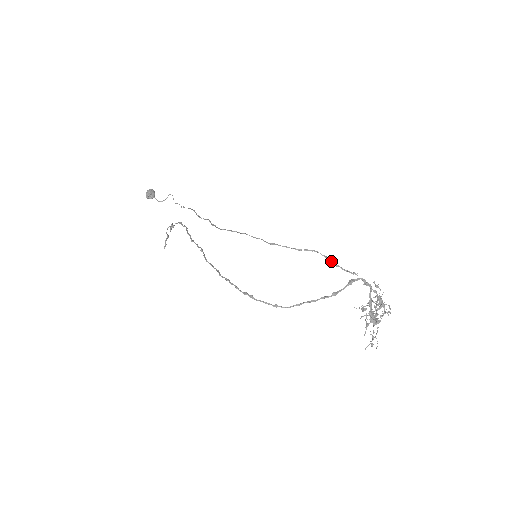
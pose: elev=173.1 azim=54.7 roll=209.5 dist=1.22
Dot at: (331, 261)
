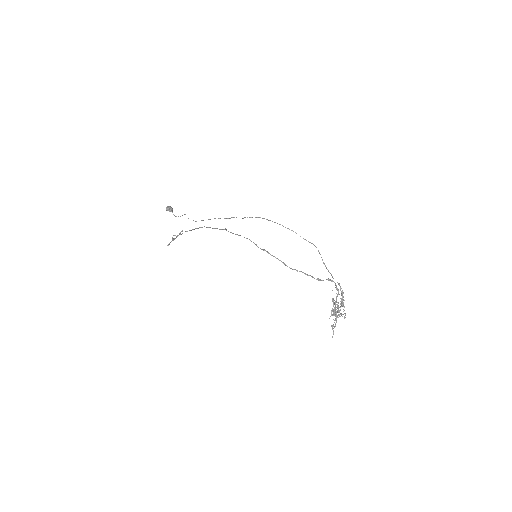
Dot at: occluded
